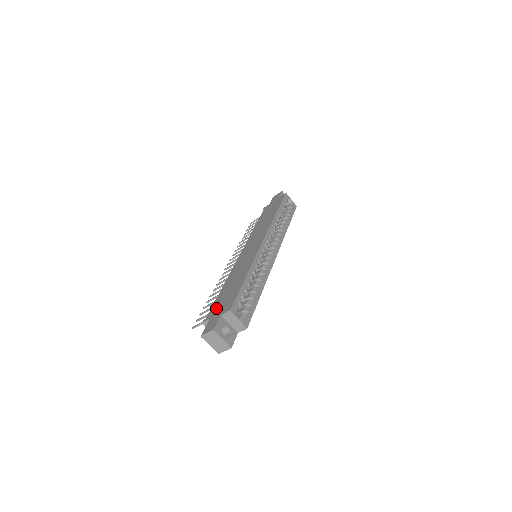
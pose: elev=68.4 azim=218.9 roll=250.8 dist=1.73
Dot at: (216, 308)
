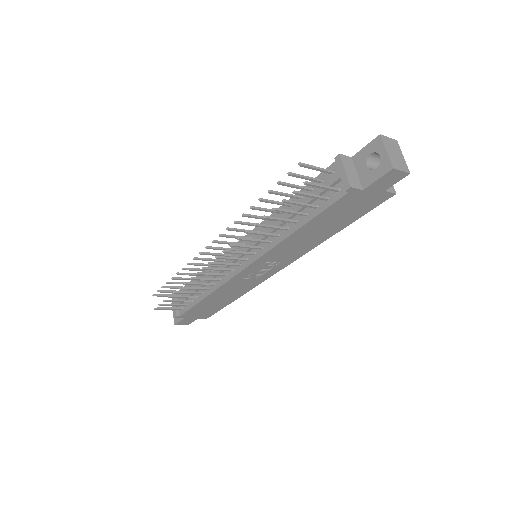
Dot at: occluded
